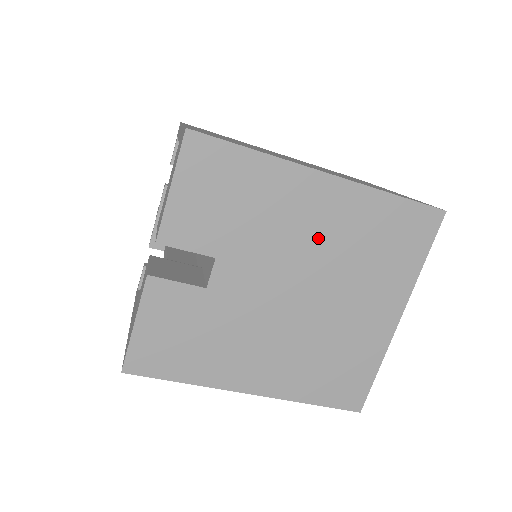
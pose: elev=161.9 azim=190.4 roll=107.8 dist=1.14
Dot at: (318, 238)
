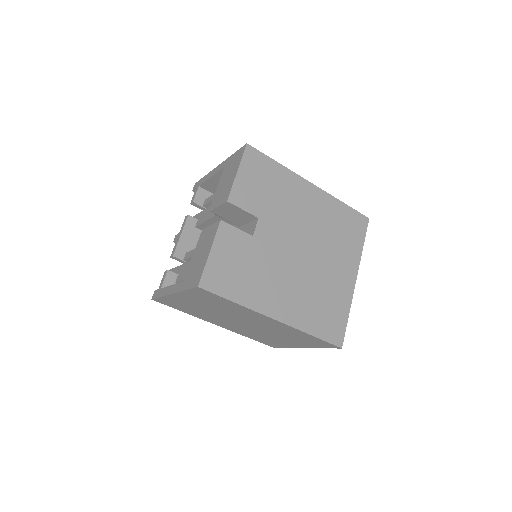
Dot at: (310, 219)
